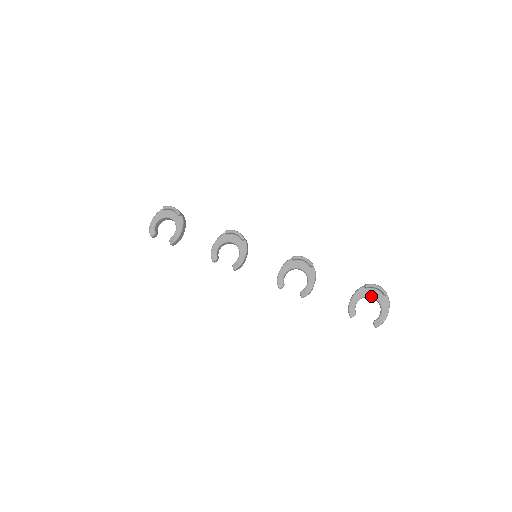
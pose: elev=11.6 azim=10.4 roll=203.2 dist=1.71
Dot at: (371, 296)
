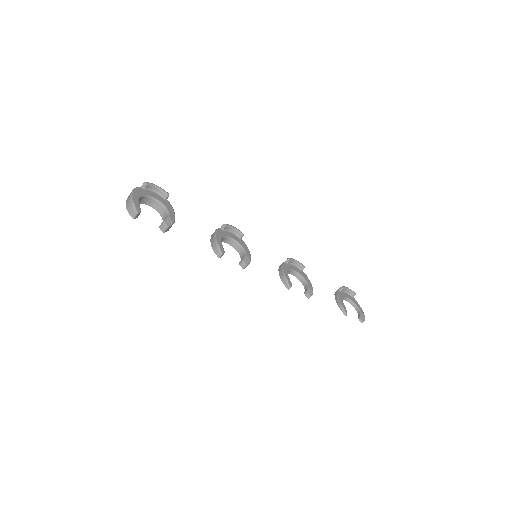
Dot at: (347, 297)
